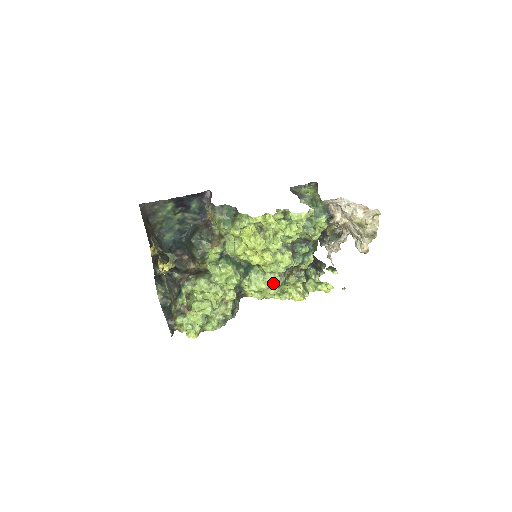
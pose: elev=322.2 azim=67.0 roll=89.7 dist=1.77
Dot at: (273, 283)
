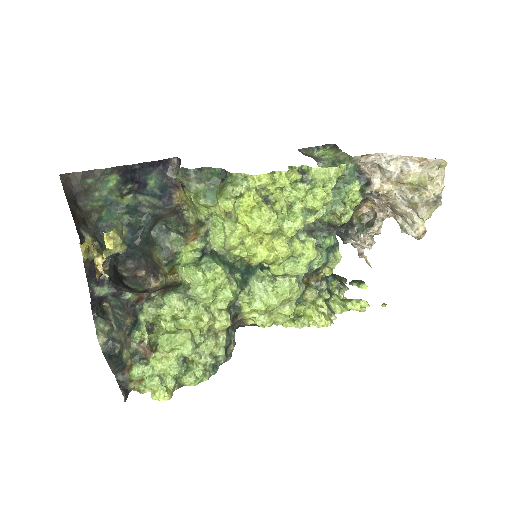
Dot at: (289, 294)
